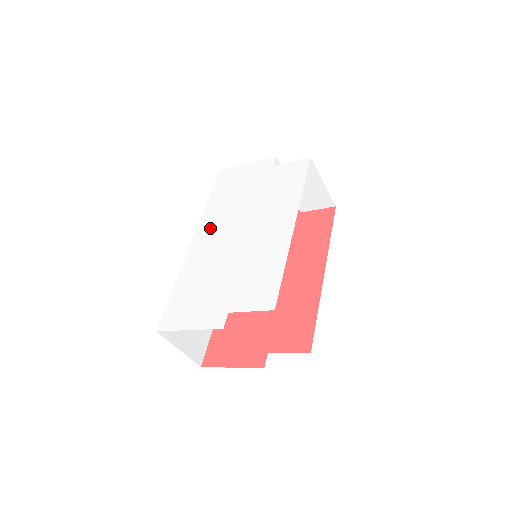
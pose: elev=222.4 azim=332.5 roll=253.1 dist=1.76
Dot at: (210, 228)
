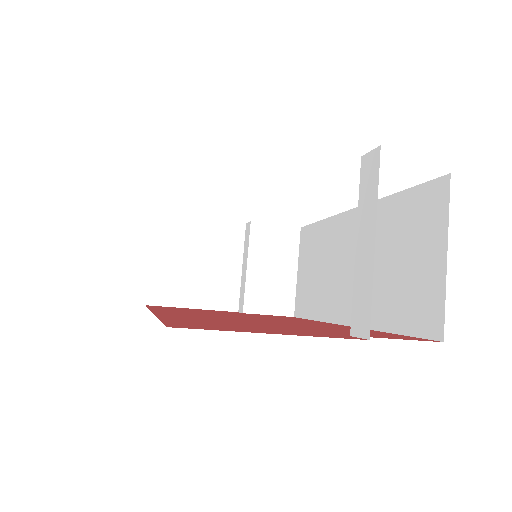
Dot at: occluded
